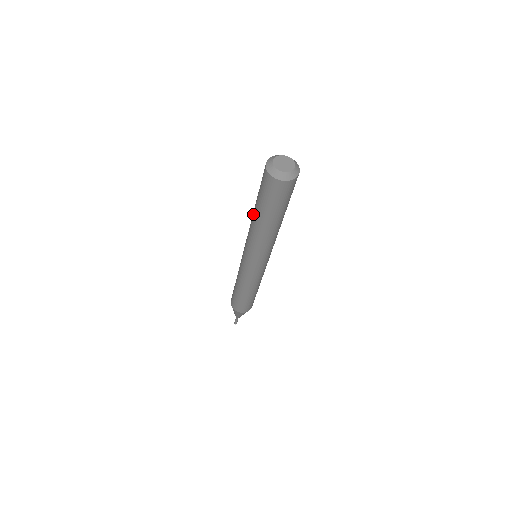
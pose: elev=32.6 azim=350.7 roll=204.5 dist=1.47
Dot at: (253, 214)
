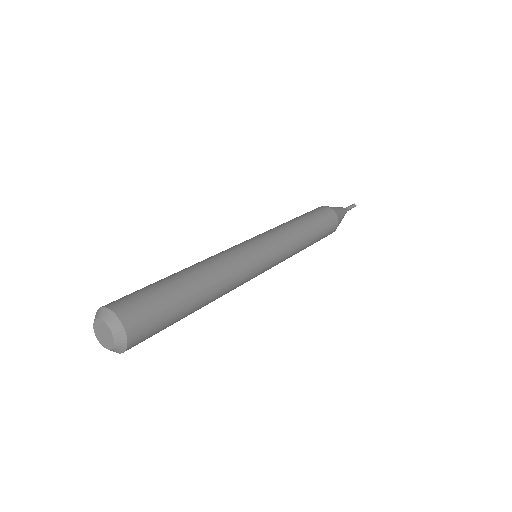
Dot at: occluded
